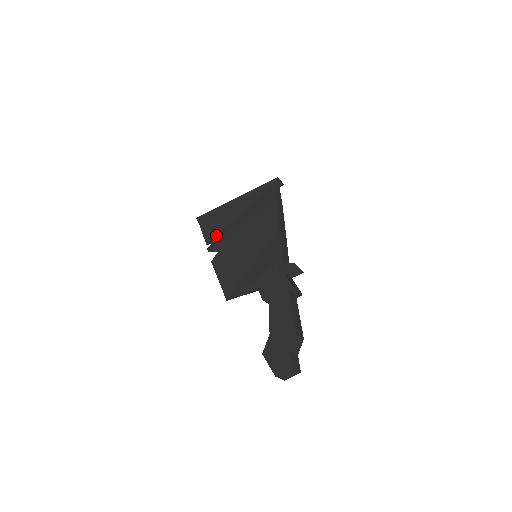
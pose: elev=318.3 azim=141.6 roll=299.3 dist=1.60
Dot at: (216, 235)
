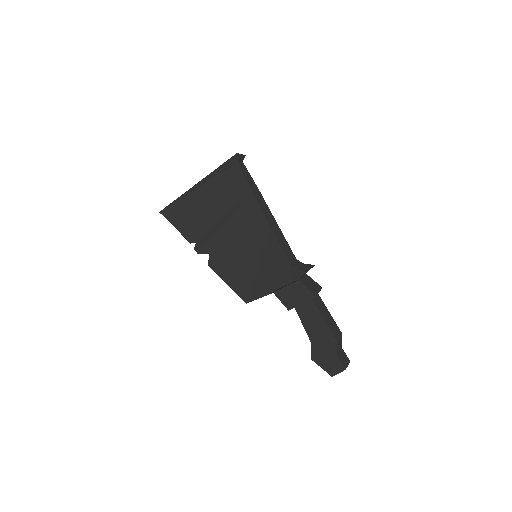
Dot at: (195, 232)
